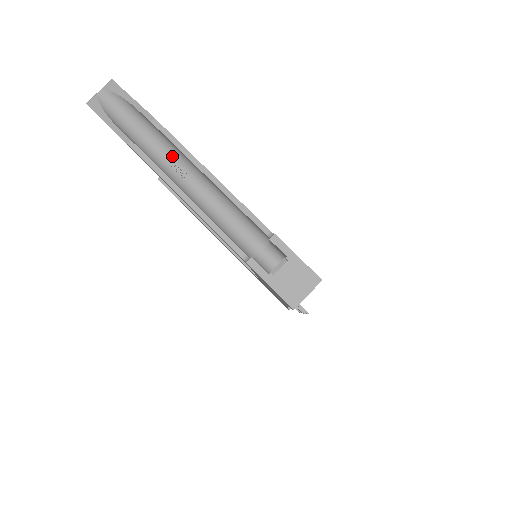
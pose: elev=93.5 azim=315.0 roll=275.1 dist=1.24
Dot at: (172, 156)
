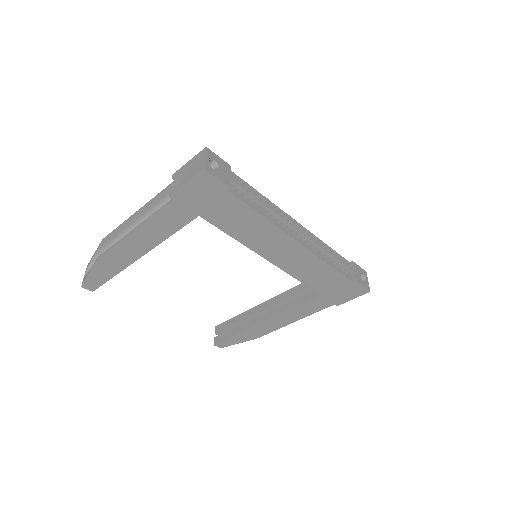
Dot at: occluded
